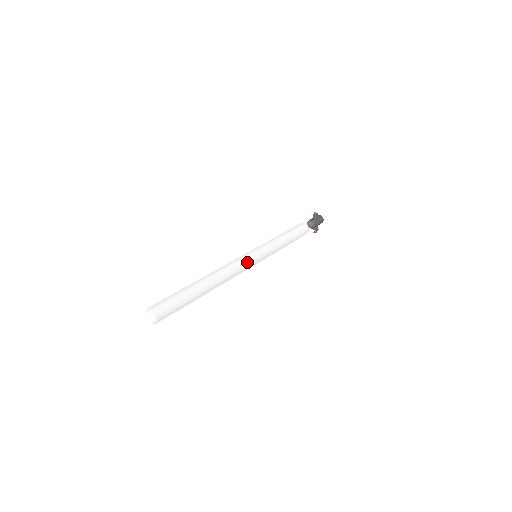
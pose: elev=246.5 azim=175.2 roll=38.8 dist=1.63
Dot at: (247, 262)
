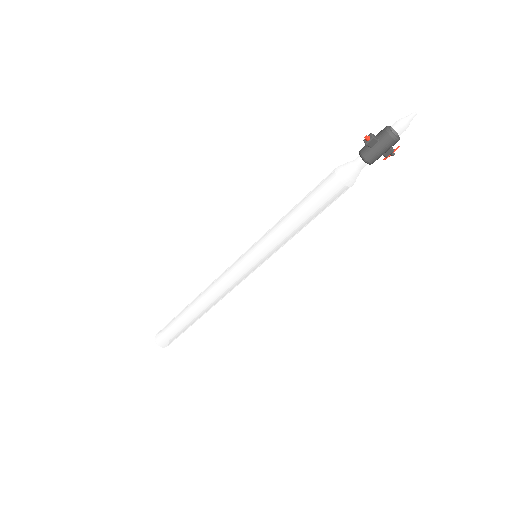
Dot at: (236, 278)
